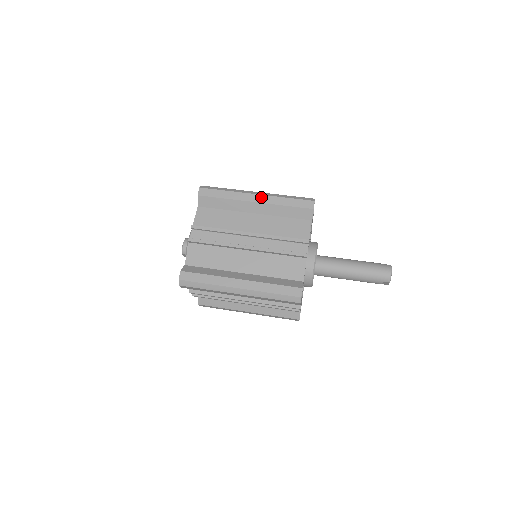
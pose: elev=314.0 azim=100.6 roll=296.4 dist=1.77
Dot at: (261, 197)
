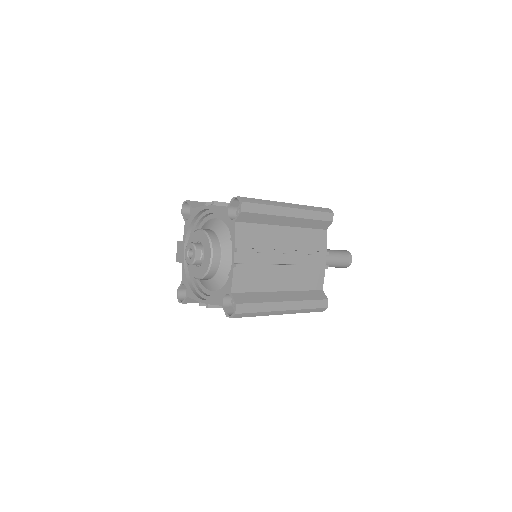
Dot at: occluded
